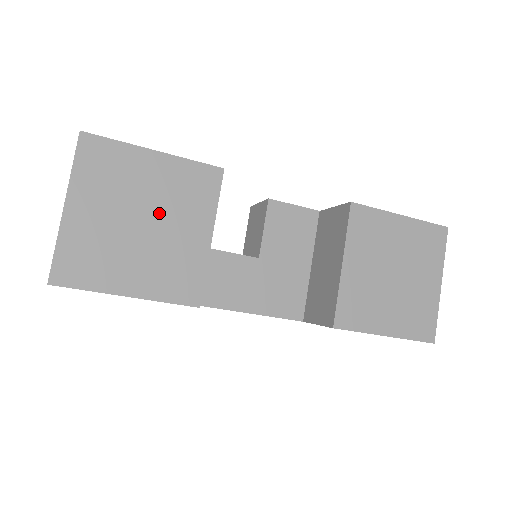
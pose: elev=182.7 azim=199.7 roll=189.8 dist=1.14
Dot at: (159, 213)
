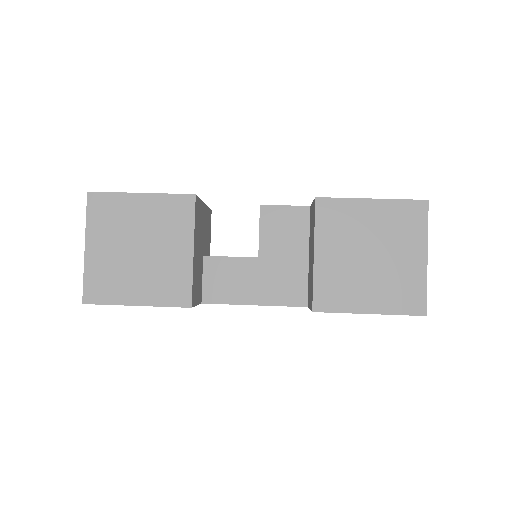
Dot at: (150, 240)
